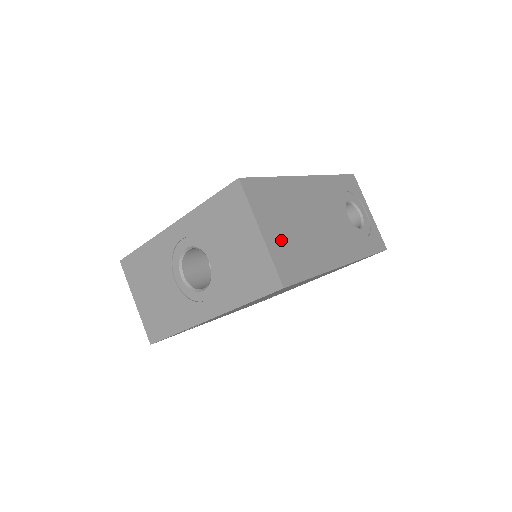
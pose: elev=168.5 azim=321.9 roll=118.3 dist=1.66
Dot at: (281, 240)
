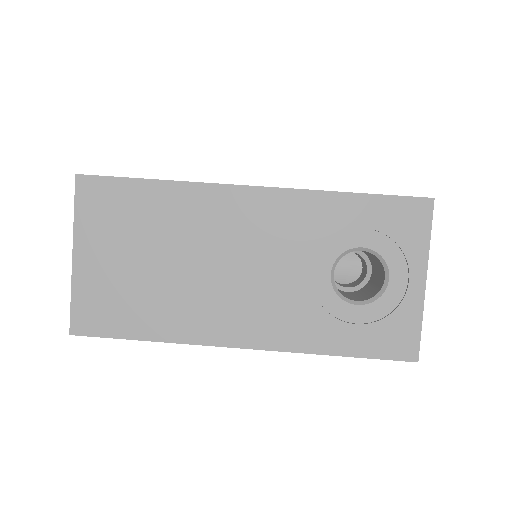
Dot at: (108, 275)
